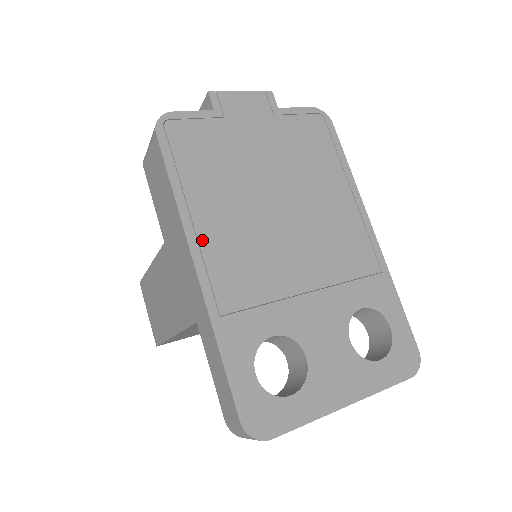
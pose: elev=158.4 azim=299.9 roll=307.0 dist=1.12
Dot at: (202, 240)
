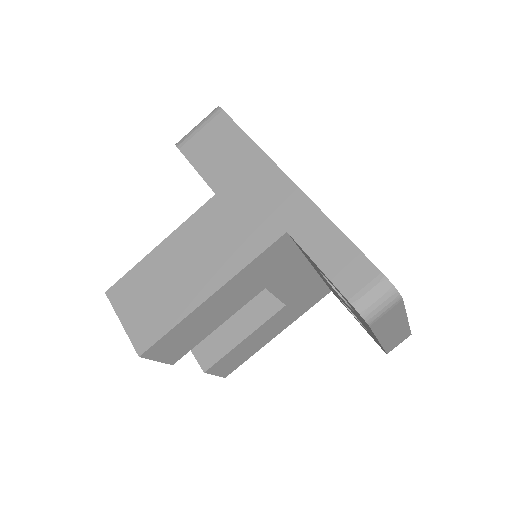
Dot at: occluded
